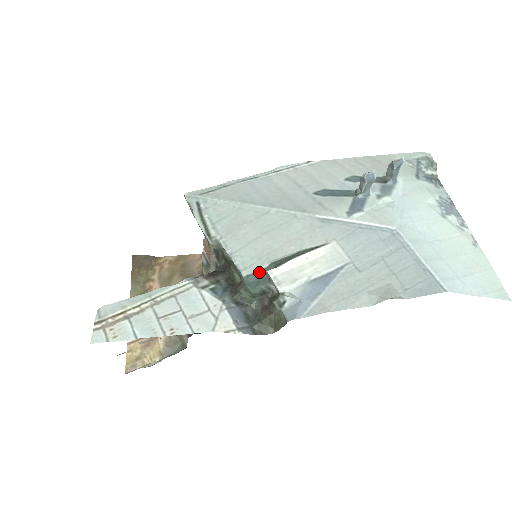
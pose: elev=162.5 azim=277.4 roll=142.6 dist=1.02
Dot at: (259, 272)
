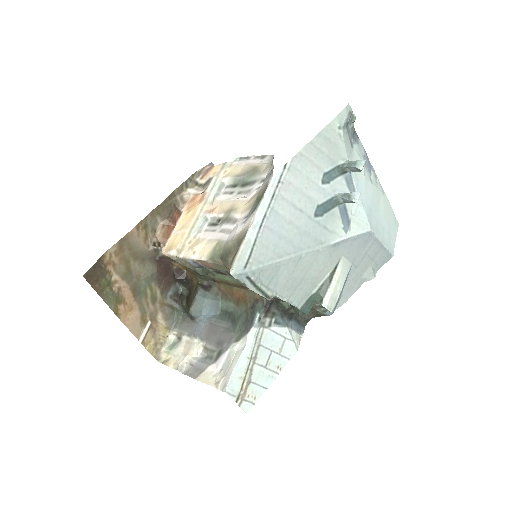
Dot at: (307, 301)
